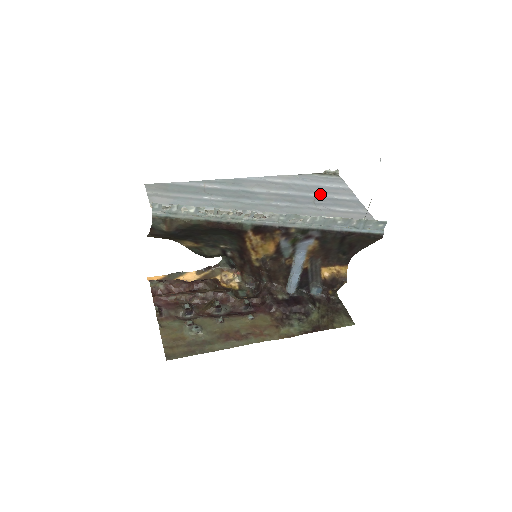
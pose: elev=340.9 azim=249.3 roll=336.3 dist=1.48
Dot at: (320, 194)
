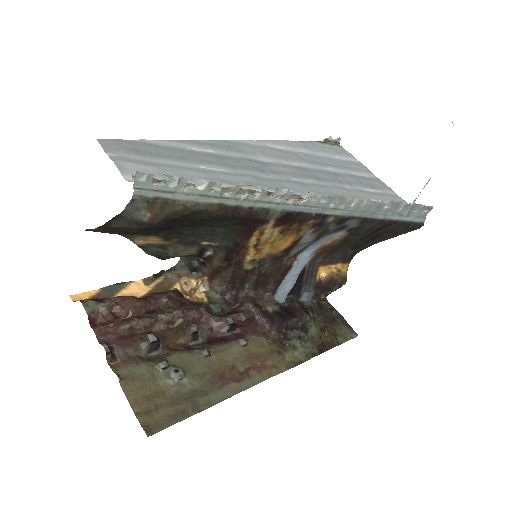
Dot at: (337, 169)
